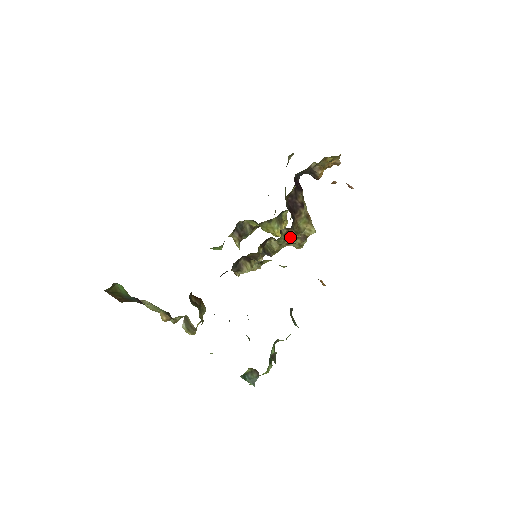
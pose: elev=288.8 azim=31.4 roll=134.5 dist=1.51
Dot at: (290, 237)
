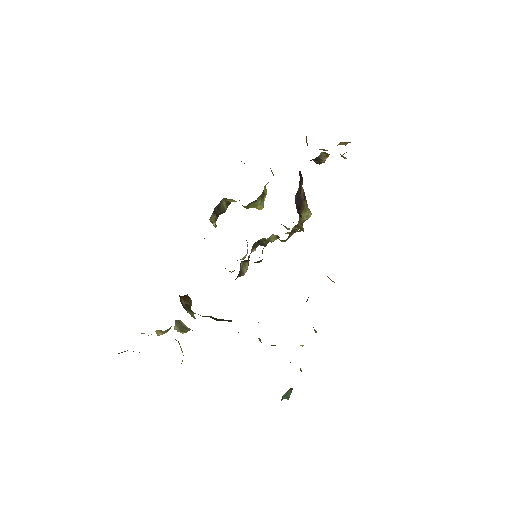
Dot at: occluded
